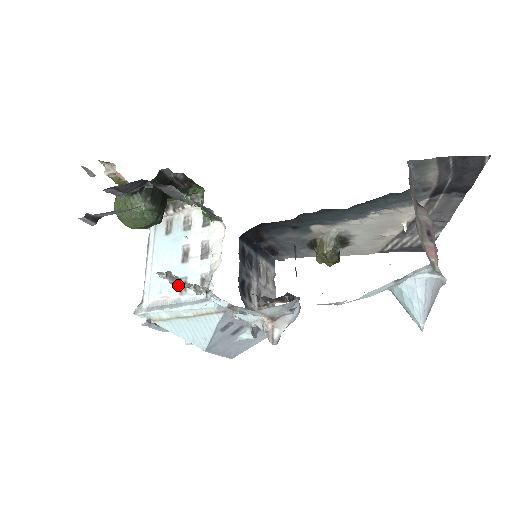
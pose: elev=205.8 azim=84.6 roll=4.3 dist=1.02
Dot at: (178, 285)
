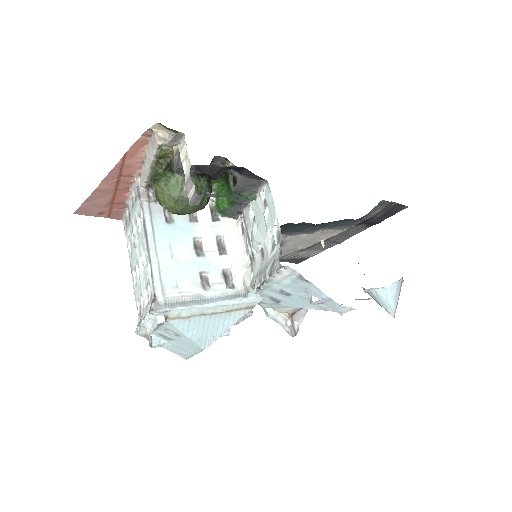
Dot at: (266, 279)
